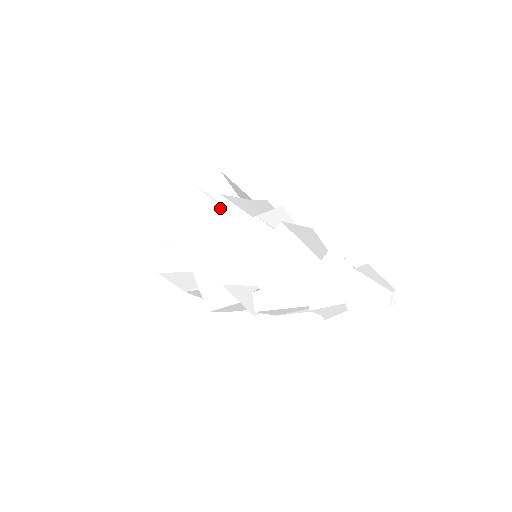
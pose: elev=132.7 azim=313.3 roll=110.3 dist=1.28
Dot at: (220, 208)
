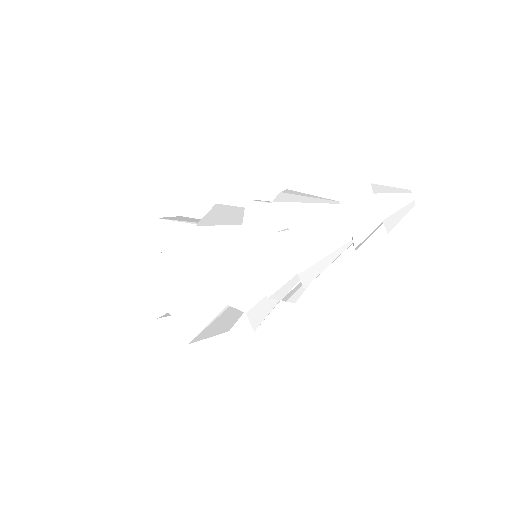
Dot at: (219, 208)
